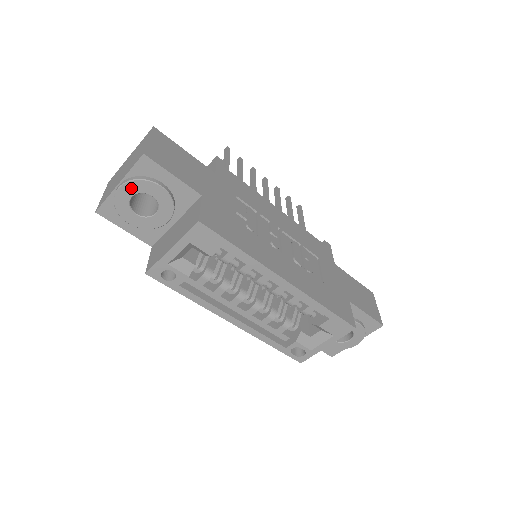
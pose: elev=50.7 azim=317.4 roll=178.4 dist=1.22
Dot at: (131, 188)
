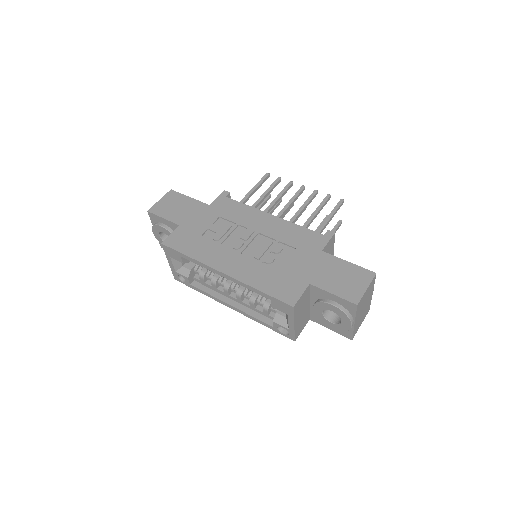
Dot at: (155, 231)
